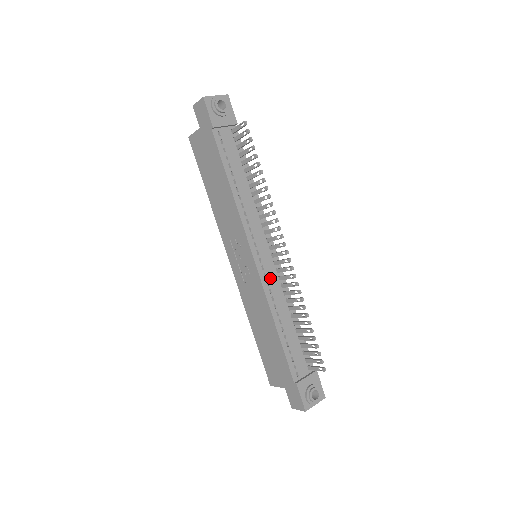
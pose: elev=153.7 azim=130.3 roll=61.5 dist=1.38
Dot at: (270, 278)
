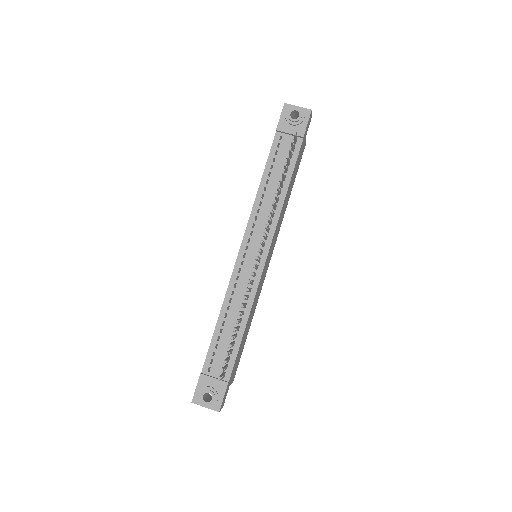
Dot at: (243, 276)
